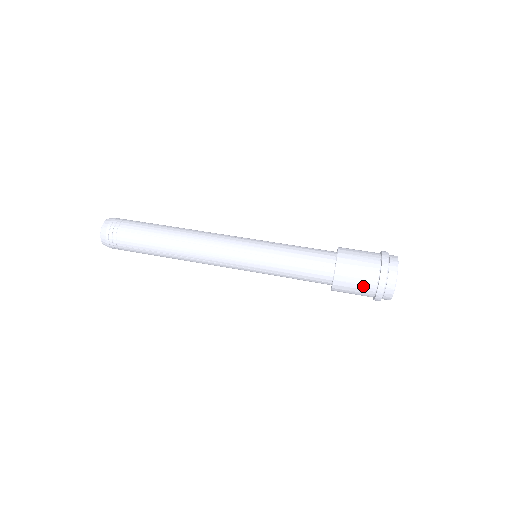
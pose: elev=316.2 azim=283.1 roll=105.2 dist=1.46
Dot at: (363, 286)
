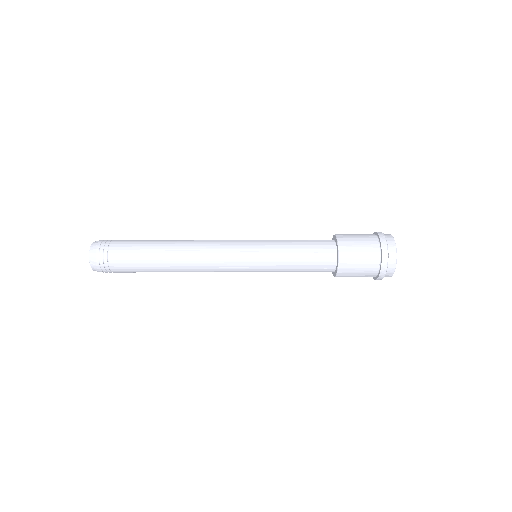
Dot at: occluded
